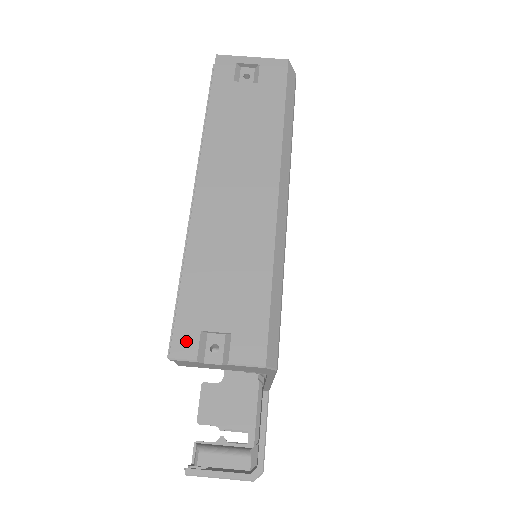
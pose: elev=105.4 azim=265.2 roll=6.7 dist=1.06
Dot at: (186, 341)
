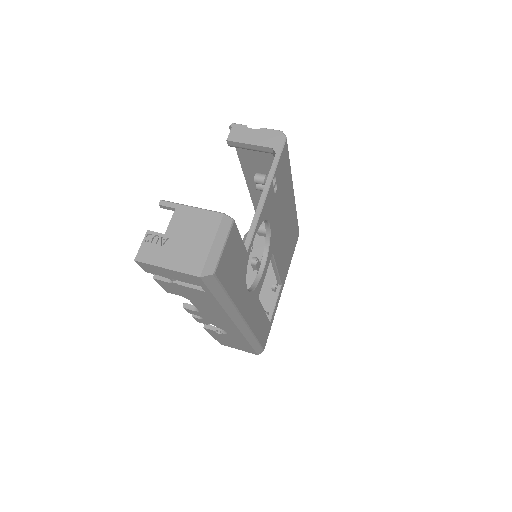
Dot at: occluded
